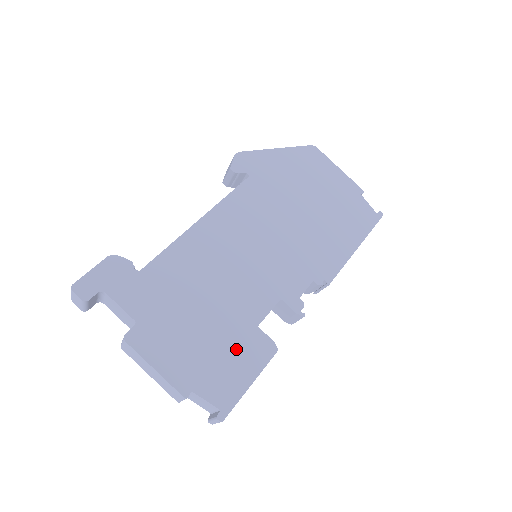
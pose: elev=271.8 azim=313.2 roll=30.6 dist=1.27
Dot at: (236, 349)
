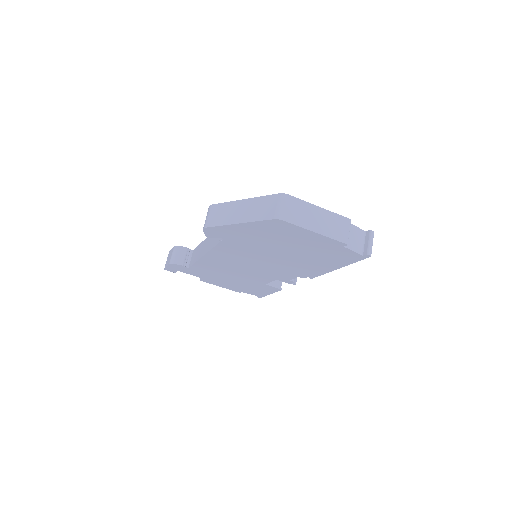
Dot at: (257, 288)
